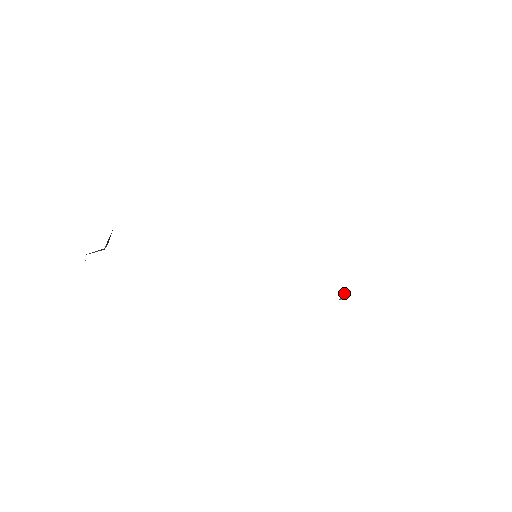
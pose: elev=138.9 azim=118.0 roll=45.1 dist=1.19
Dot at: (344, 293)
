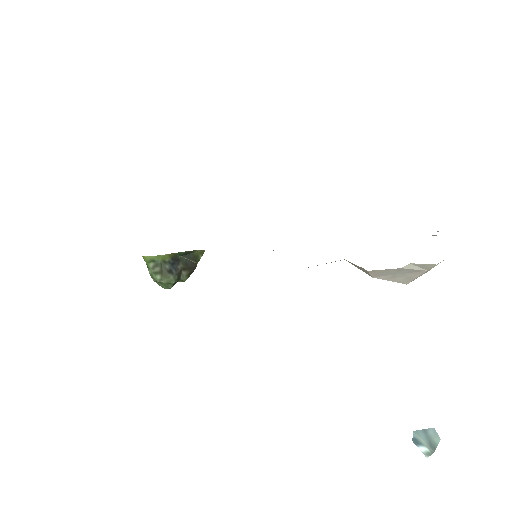
Dot at: (431, 434)
